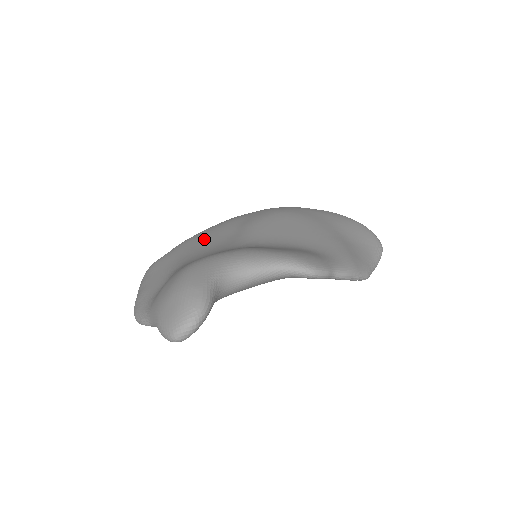
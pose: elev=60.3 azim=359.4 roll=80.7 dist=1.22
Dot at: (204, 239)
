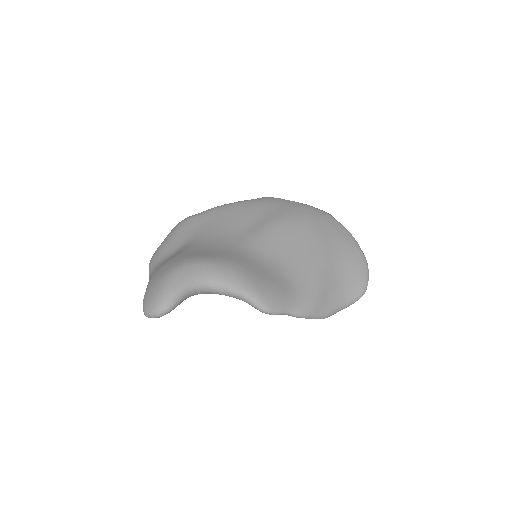
Dot at: (232, 216)
